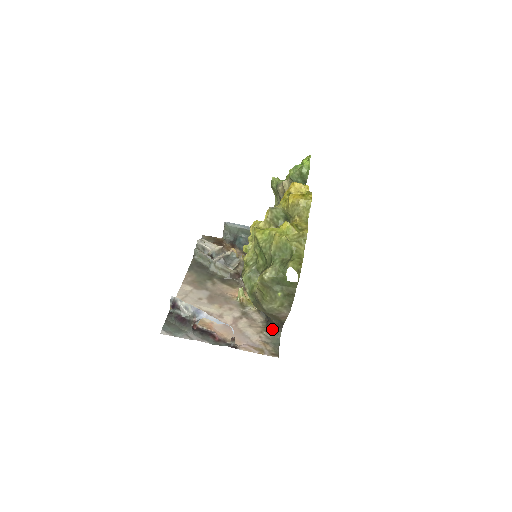
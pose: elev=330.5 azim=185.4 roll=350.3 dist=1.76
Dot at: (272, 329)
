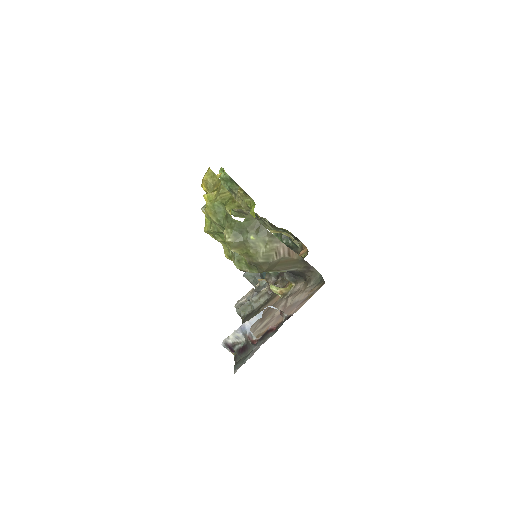
Dot at: (309, 277)
